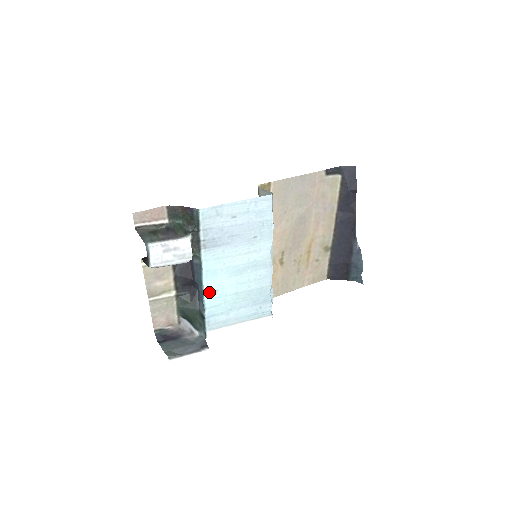
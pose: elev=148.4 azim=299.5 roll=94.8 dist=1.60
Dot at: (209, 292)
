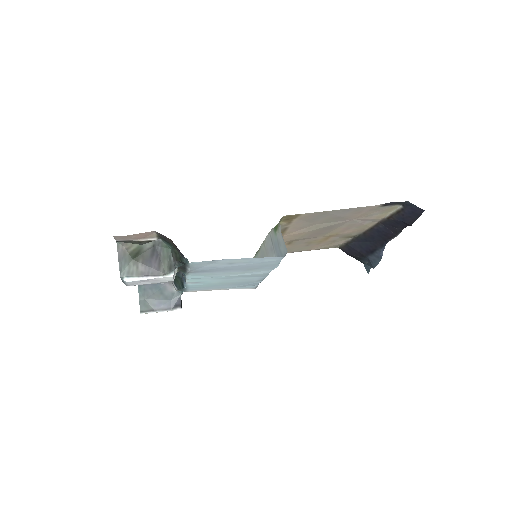
Dot at: (191, 282)
